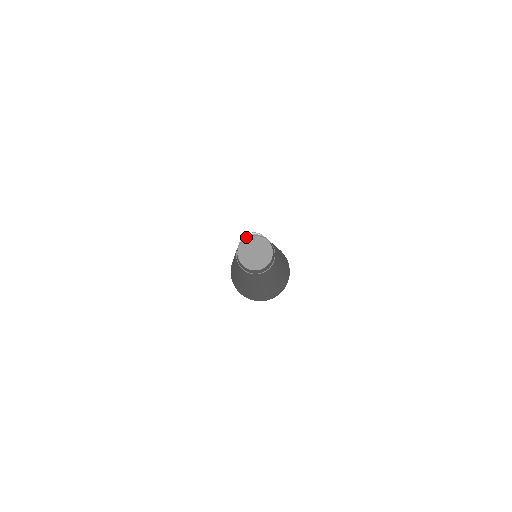
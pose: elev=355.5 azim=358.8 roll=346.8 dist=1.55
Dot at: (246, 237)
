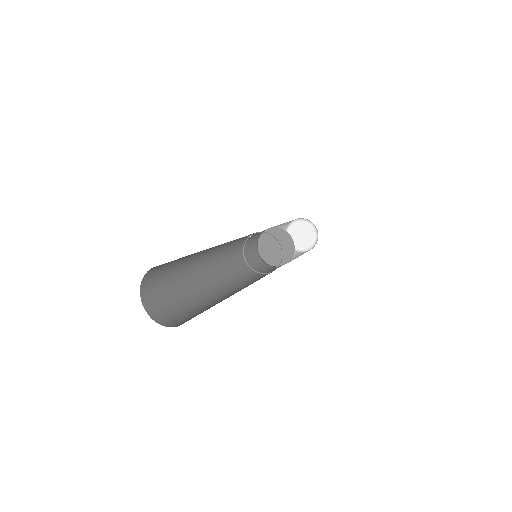
Dot at: (280, 228)
